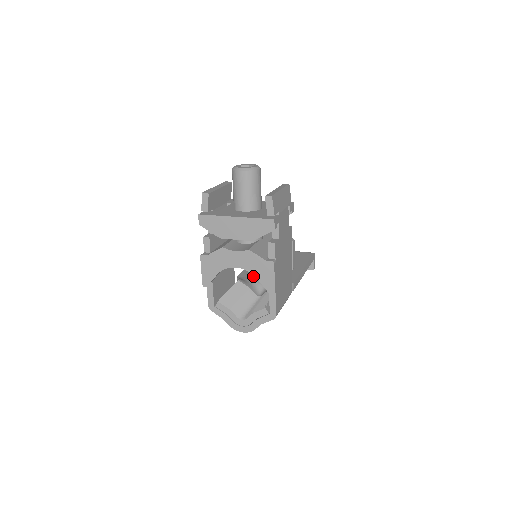
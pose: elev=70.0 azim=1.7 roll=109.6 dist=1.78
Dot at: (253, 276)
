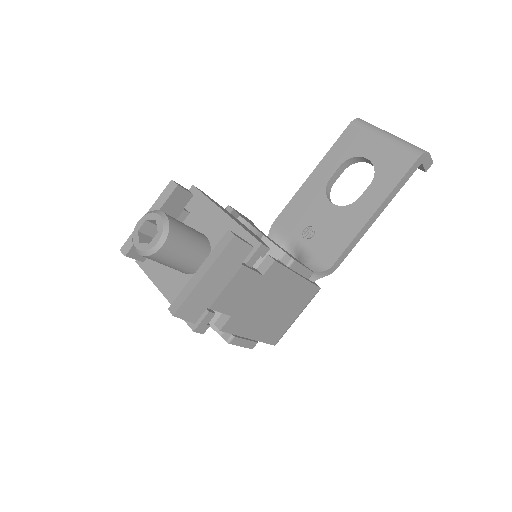
Dot at: (291, 228)
